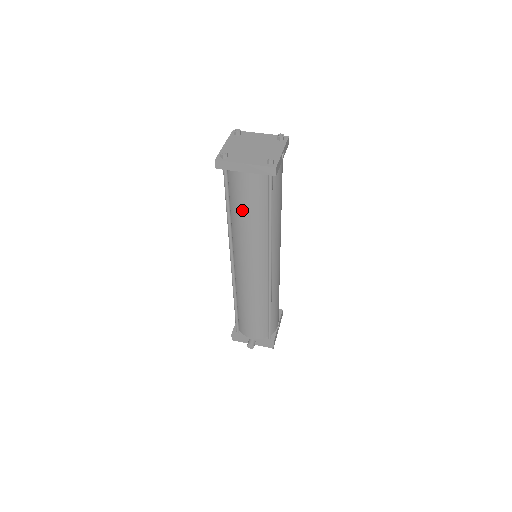
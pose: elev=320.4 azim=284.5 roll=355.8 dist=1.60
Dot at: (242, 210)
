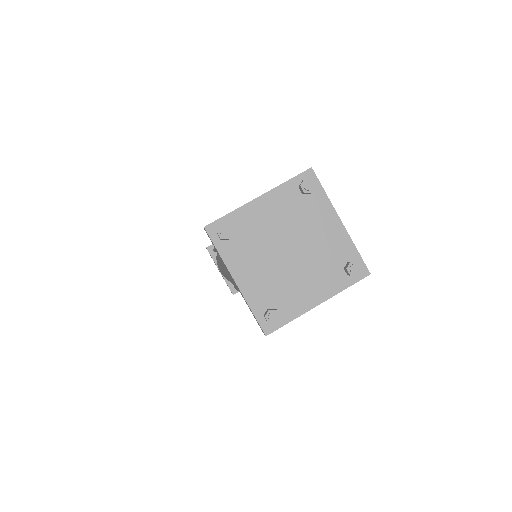
Dot at: occluded
